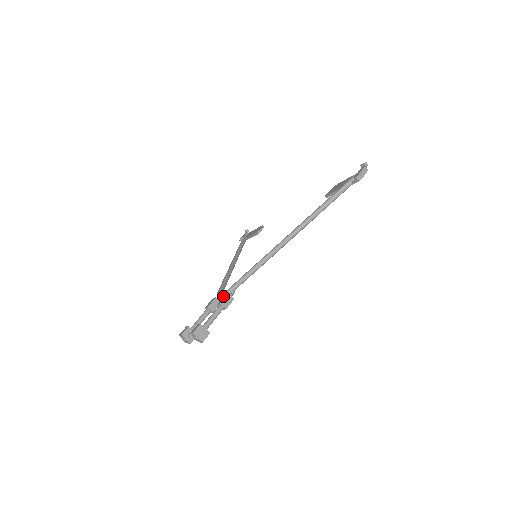
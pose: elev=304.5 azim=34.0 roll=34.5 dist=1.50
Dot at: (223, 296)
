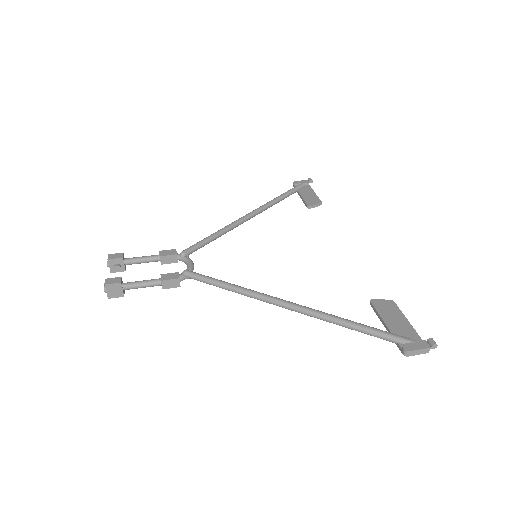
Dot at: (184, 261)
